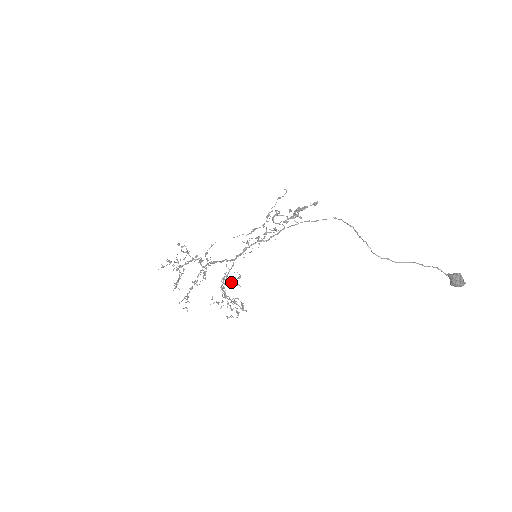
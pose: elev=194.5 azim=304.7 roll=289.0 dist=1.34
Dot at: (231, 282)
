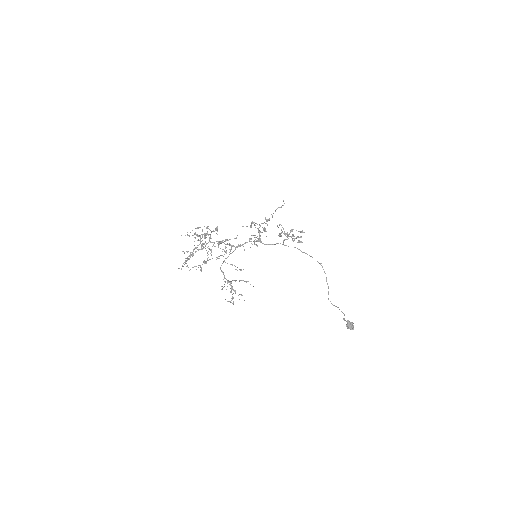
Dot at: occluded
